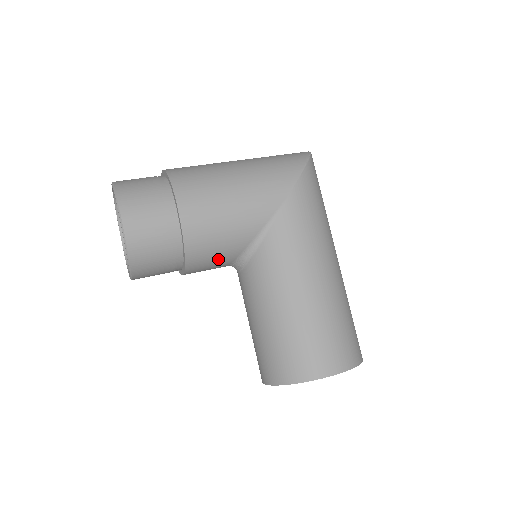
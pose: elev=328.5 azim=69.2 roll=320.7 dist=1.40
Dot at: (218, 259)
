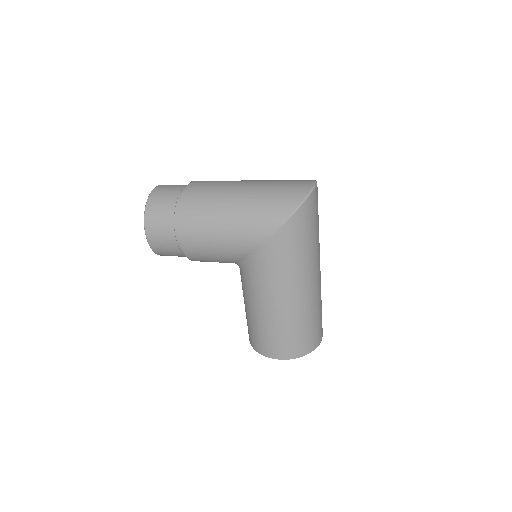
Dot at: occluded
